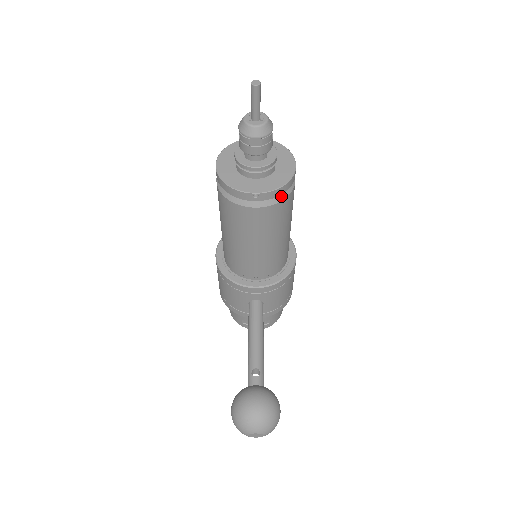
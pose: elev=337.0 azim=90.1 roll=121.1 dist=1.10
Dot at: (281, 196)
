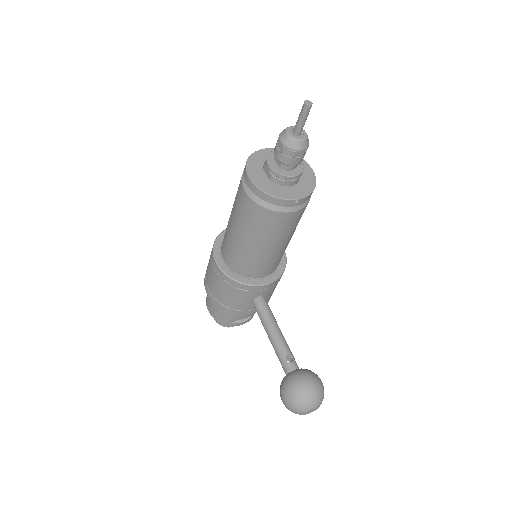
Dot at: occluded
